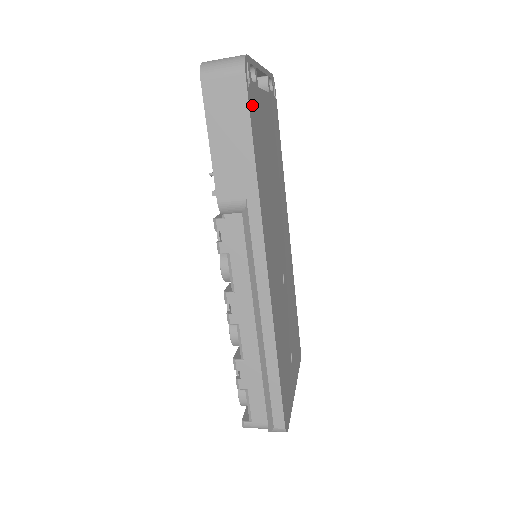
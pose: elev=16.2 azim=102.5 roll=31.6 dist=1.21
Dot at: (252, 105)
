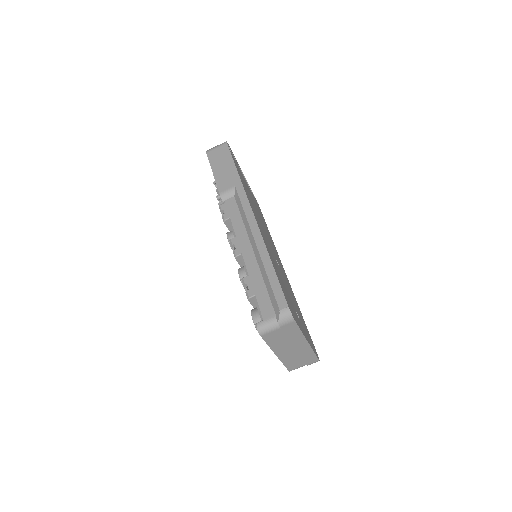
Dot at: (233, 158)
